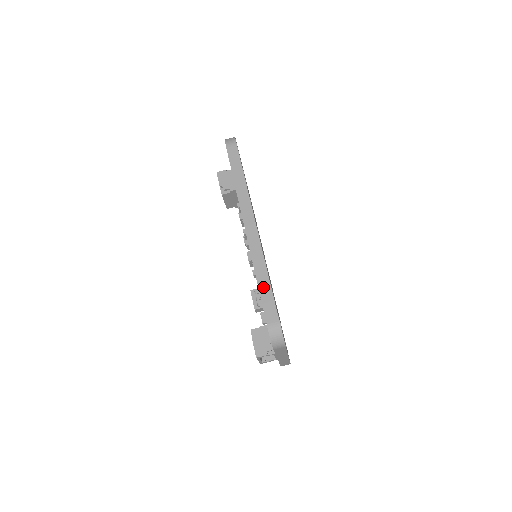
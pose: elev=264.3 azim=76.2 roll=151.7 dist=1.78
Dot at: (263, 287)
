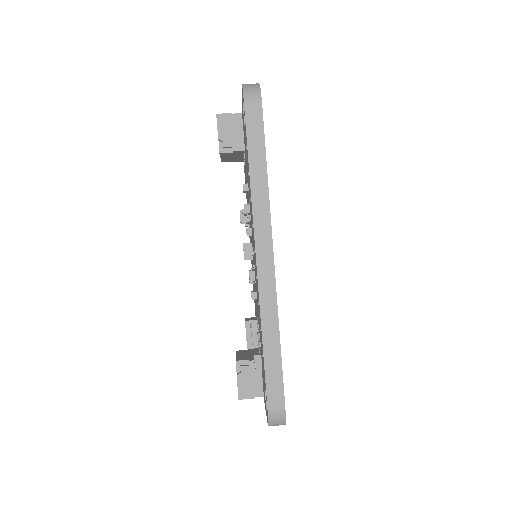
Dot at: (270, 354)
